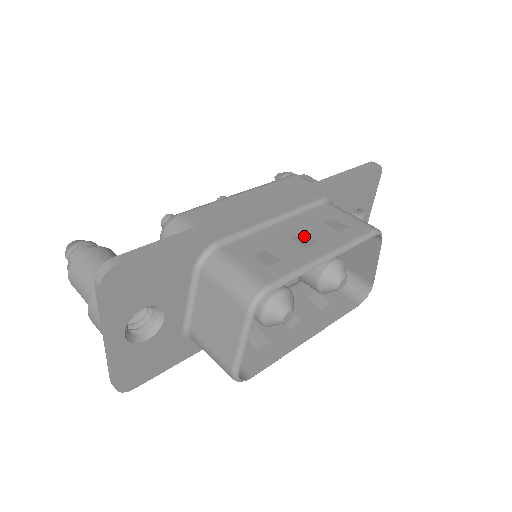
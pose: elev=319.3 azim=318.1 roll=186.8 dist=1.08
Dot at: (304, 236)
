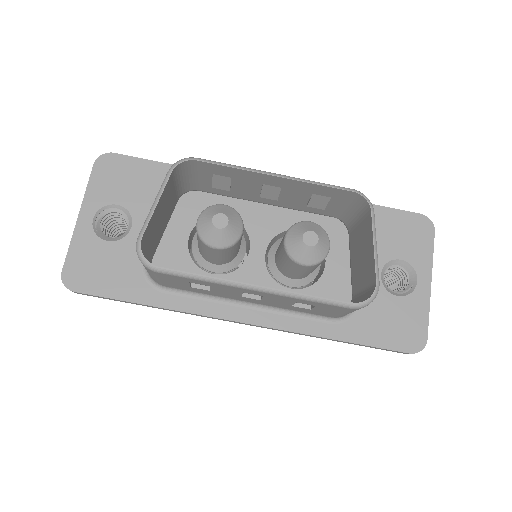
Dot at: (279, 193)
